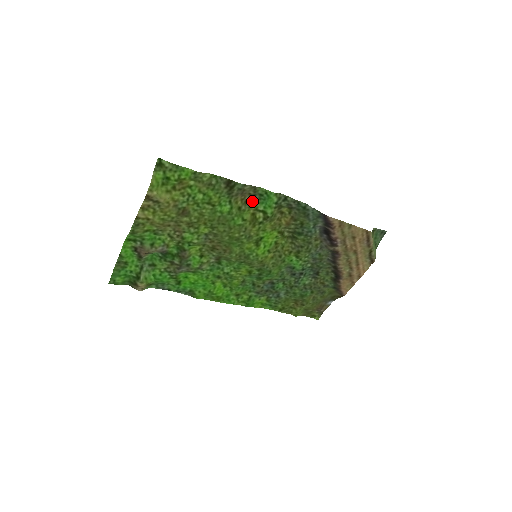
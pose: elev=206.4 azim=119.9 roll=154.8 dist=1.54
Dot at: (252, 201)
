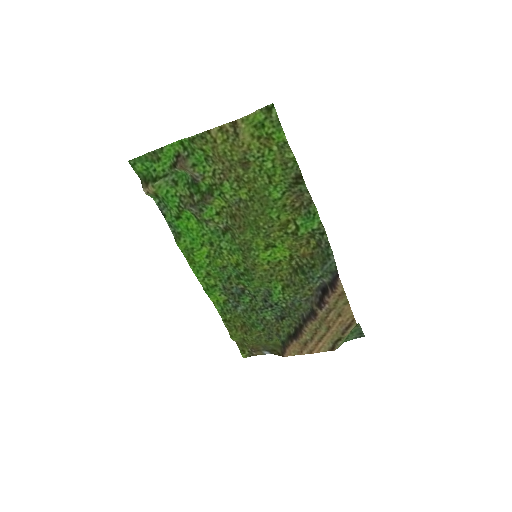
Dot at: (298, 210)
